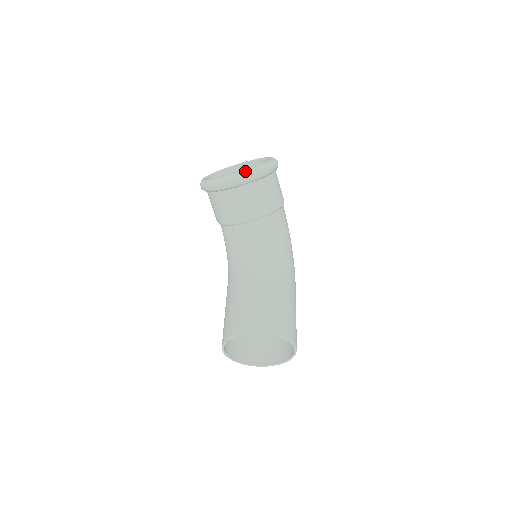
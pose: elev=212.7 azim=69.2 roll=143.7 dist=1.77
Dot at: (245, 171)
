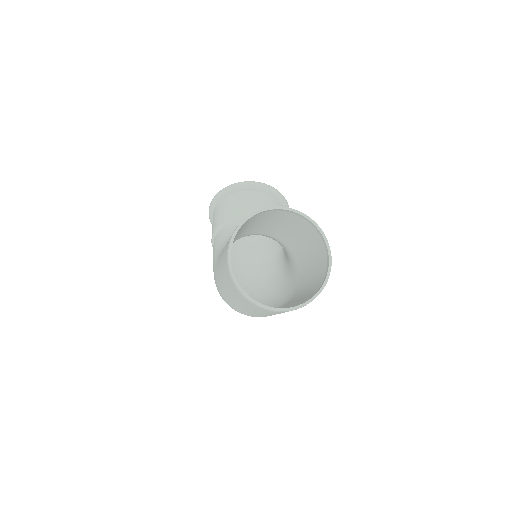
Dot at: occluded
